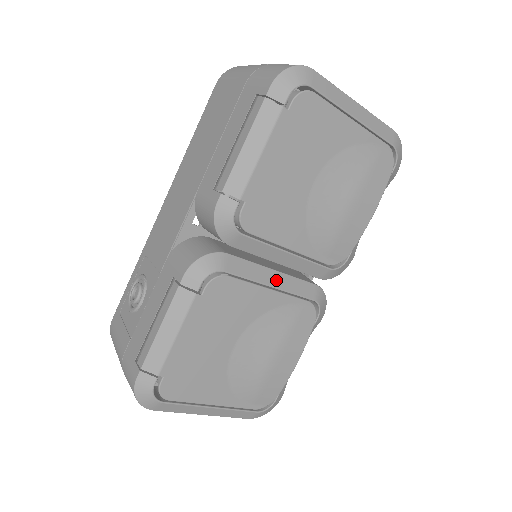
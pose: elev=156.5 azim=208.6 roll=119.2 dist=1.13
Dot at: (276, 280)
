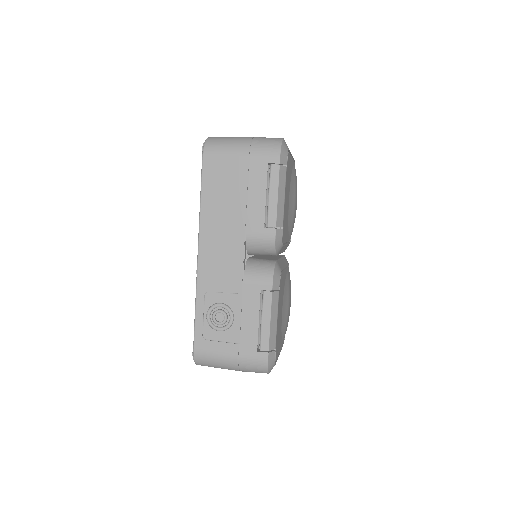
Dot at: (283, 263)
